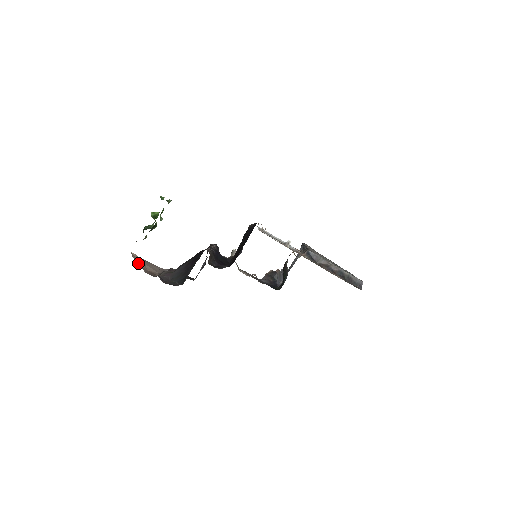
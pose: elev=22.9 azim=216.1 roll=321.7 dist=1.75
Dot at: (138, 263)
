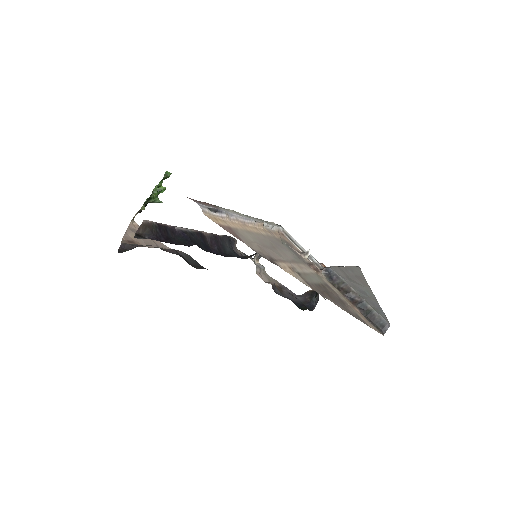
Dot at: (127, 231)
